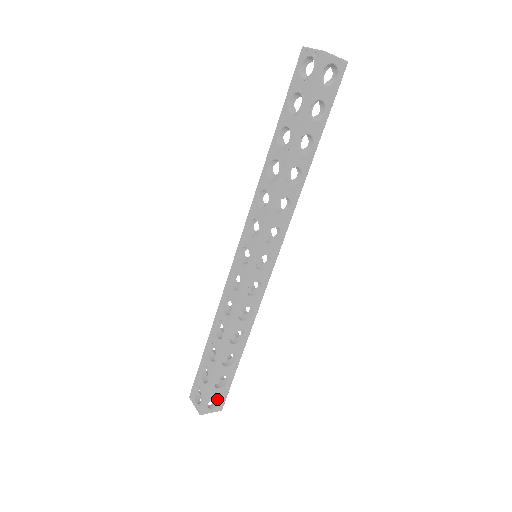
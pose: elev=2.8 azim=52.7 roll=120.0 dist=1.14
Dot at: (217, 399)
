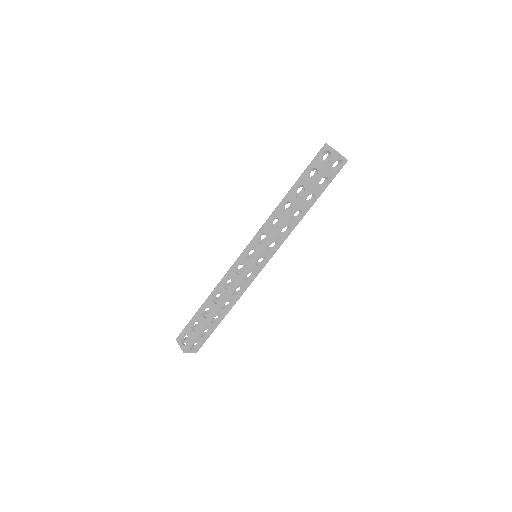
Dot at: (196, 345)
